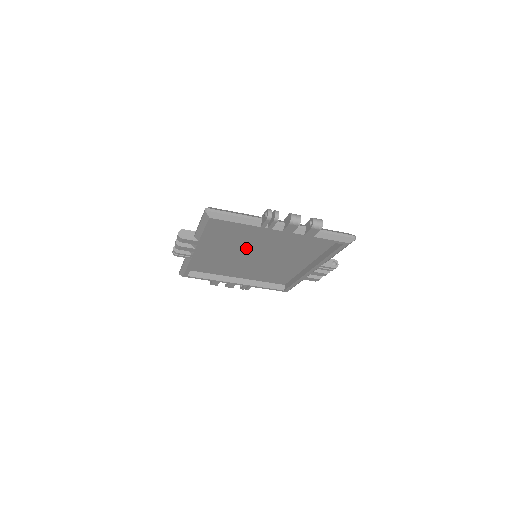
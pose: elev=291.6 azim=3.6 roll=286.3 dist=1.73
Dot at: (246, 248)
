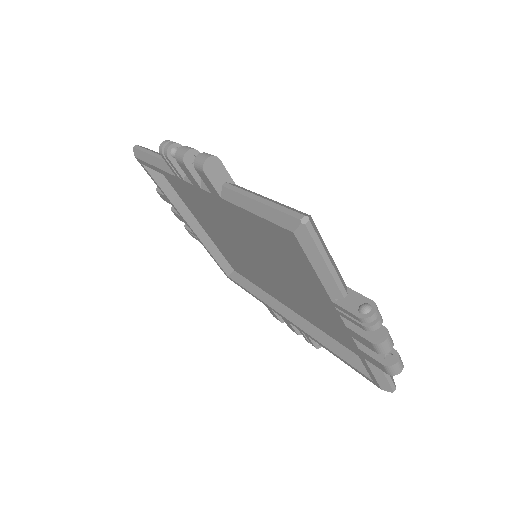
Dot at: (260, 247)
